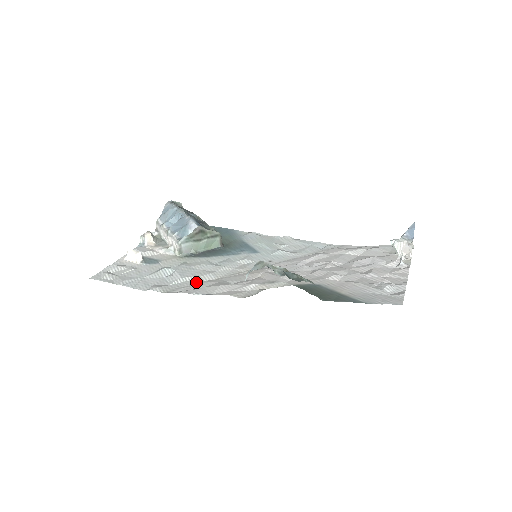
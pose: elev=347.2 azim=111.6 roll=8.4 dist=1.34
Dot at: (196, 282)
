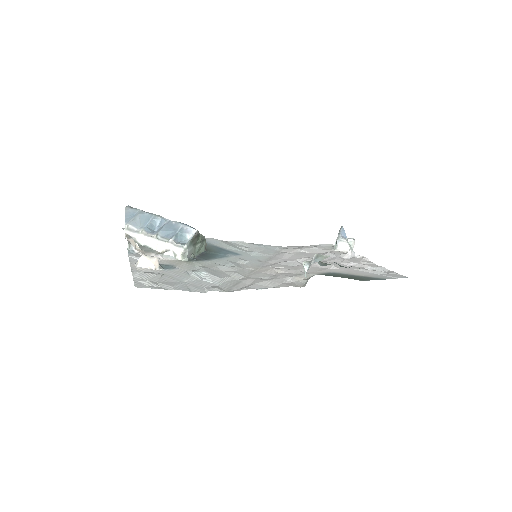
Dot at: (235, 281)
